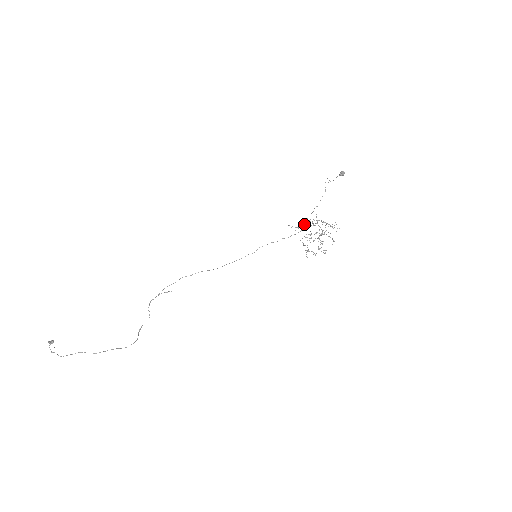
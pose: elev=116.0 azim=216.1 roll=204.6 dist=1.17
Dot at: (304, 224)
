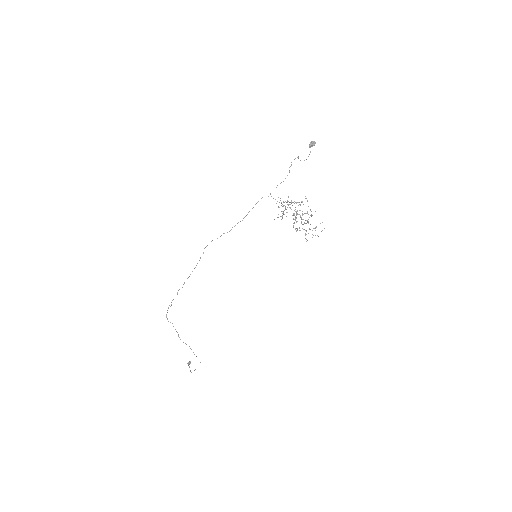
Dot at: occluded
